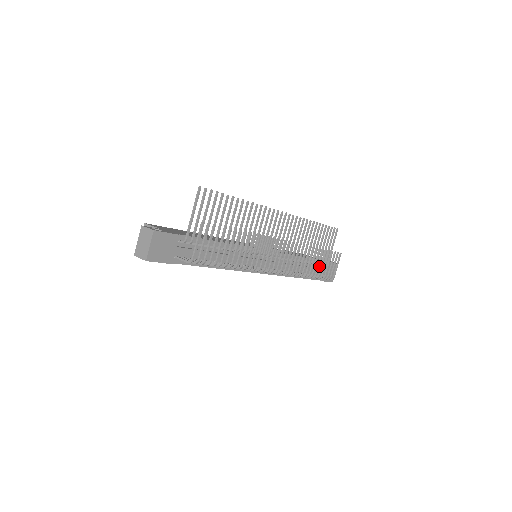
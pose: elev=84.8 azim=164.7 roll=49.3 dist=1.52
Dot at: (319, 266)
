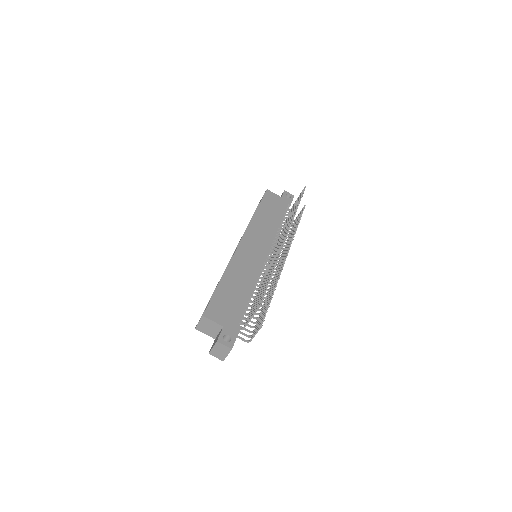
Dot at: occluded
